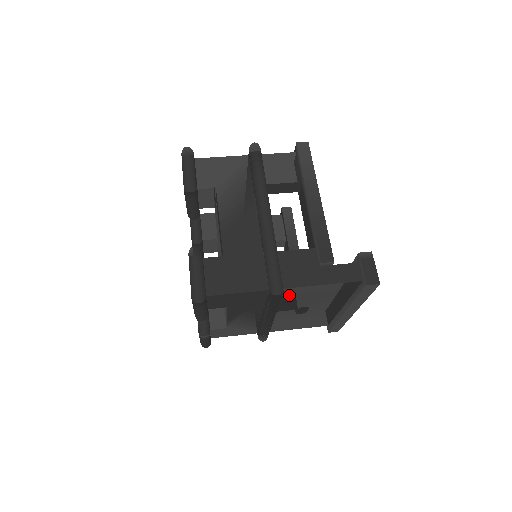
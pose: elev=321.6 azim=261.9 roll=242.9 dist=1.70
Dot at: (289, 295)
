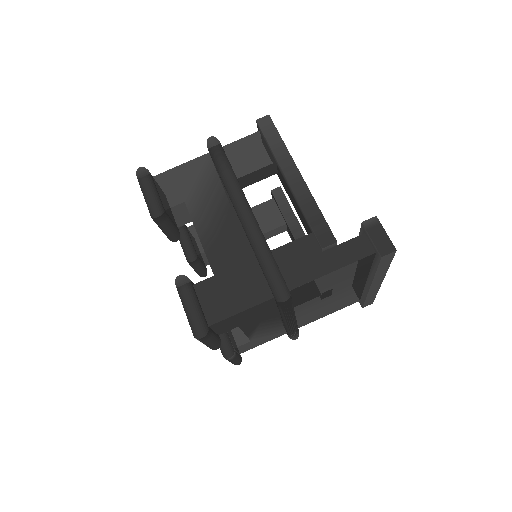
Dot at: (300, 293)
